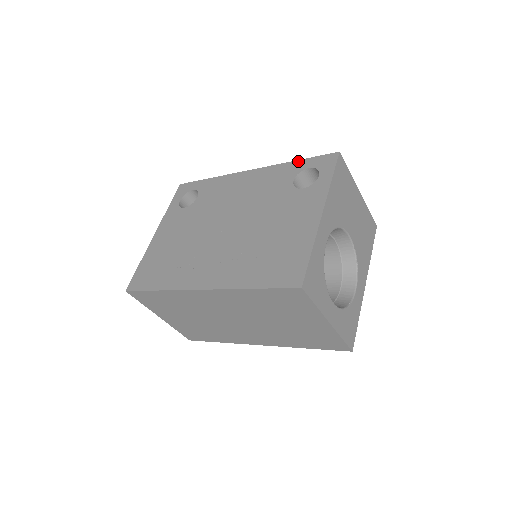
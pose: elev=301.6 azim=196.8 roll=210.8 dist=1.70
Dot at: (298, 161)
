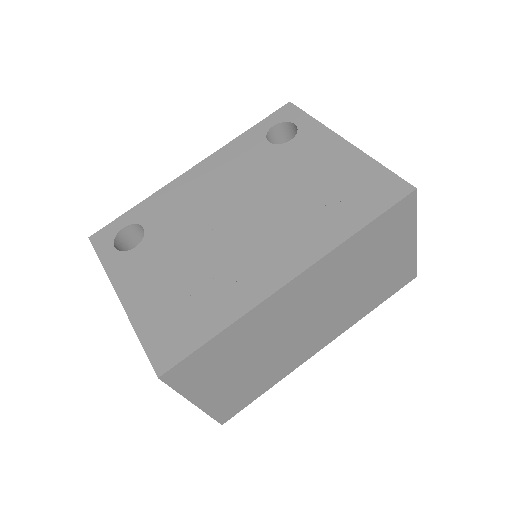
Dot at: (250, 129)
